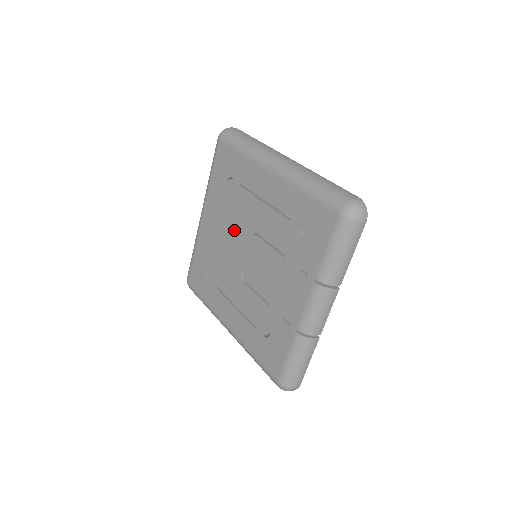
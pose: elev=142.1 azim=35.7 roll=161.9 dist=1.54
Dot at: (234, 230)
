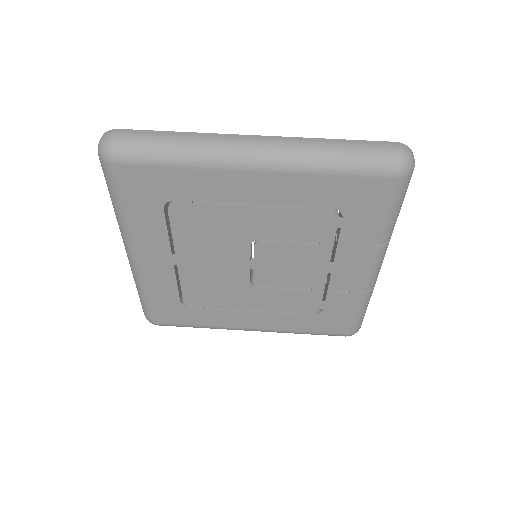
Dot at: (213, 251)
